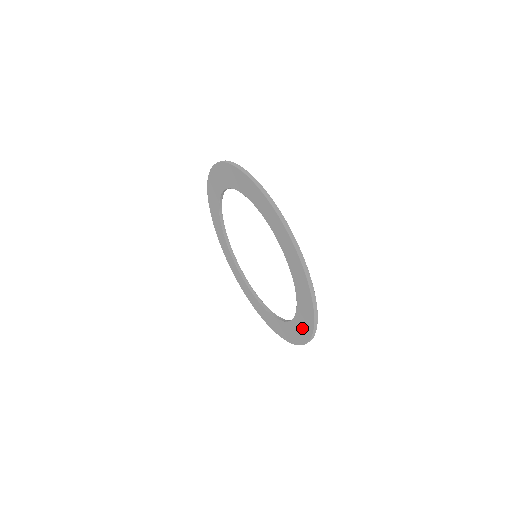
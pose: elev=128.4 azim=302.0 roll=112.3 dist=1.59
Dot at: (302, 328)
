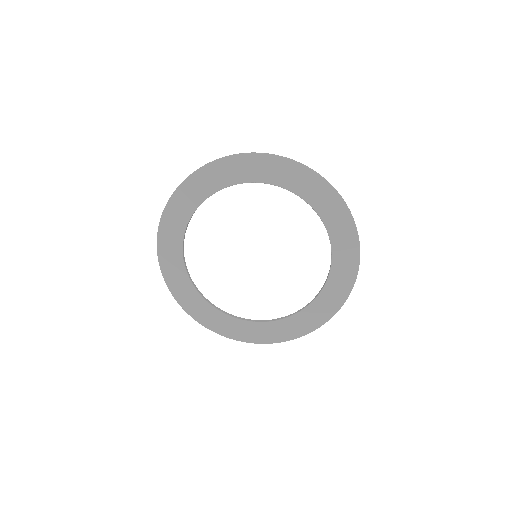
Dot at: (337, 291)
